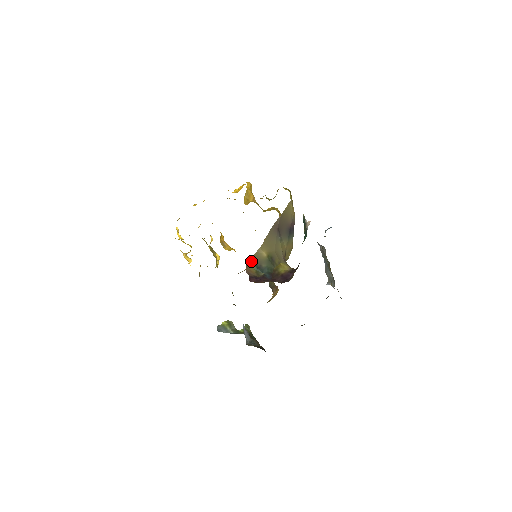
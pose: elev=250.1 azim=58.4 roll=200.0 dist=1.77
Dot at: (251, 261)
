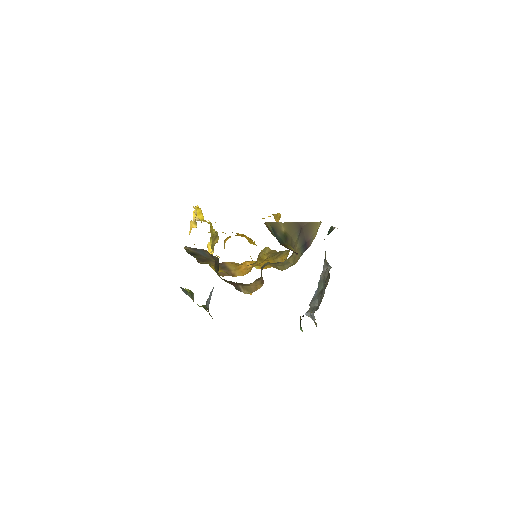
Dot at: (271, 223)
